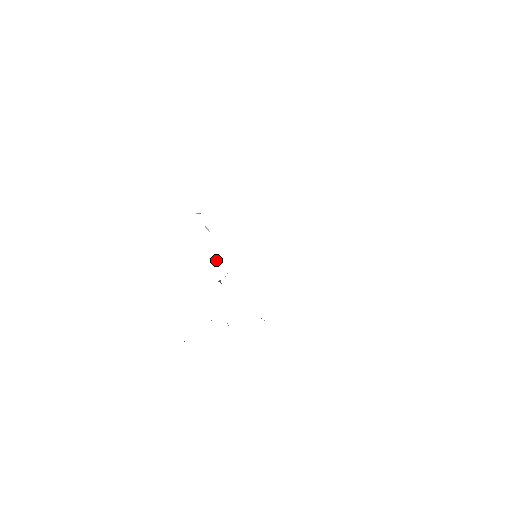
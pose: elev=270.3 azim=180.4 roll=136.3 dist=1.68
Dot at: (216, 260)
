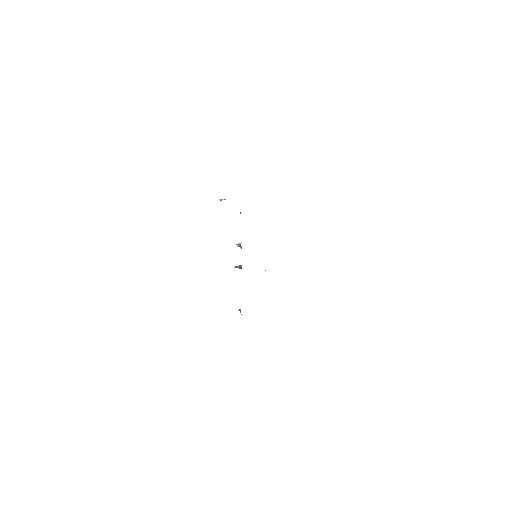
Dot at: (239, 244)
